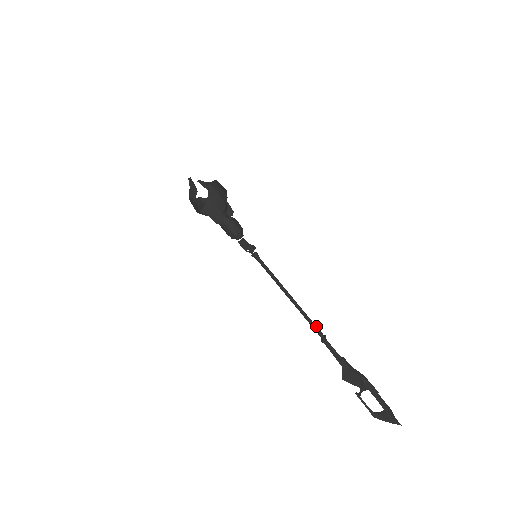
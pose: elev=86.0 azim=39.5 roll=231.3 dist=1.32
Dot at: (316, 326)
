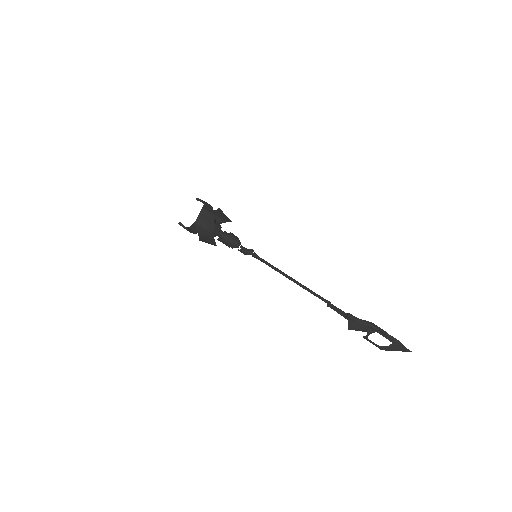
Dot at: (320, 297)
